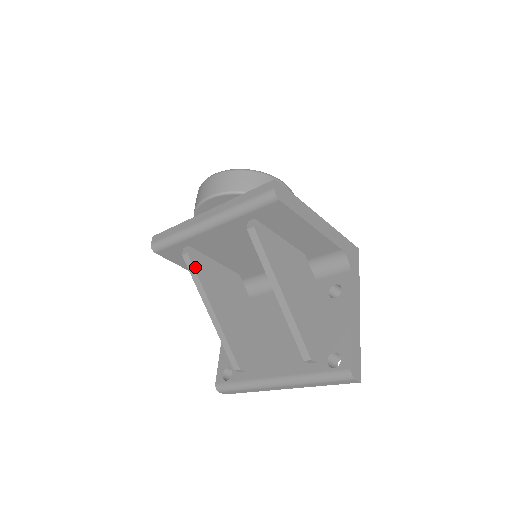
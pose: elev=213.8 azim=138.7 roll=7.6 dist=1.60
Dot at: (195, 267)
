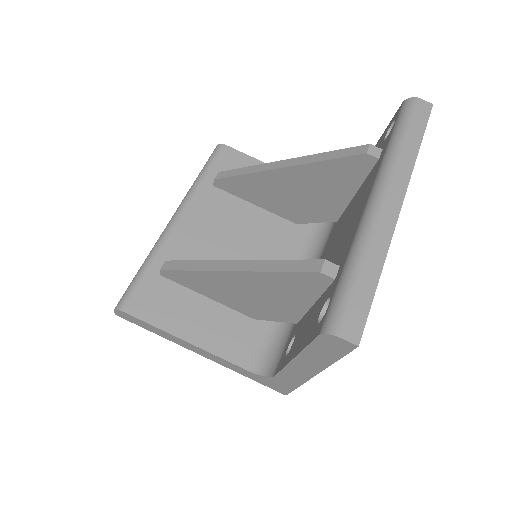
Dot at: (182, 262)
